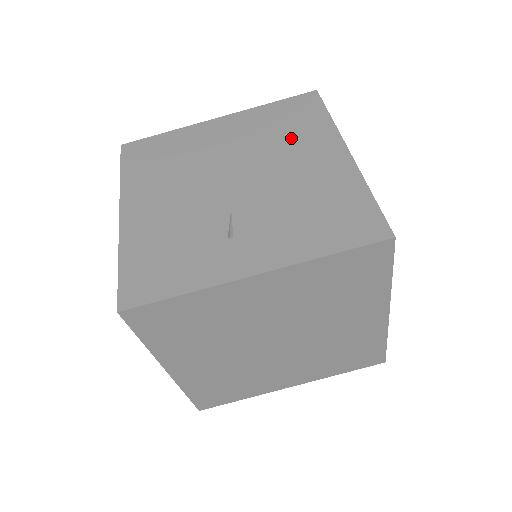
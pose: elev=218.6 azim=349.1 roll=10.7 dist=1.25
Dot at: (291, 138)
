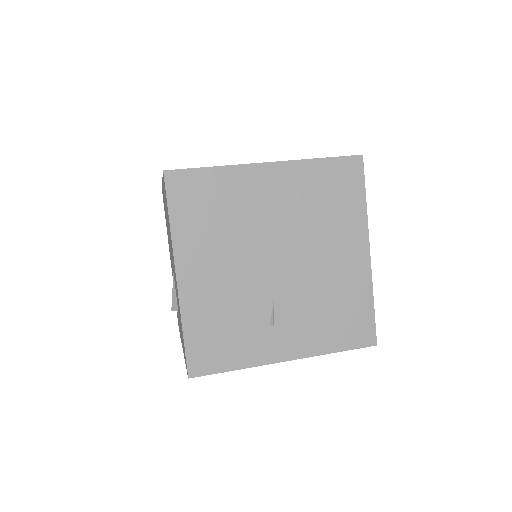
Dot at: (330, 221)
